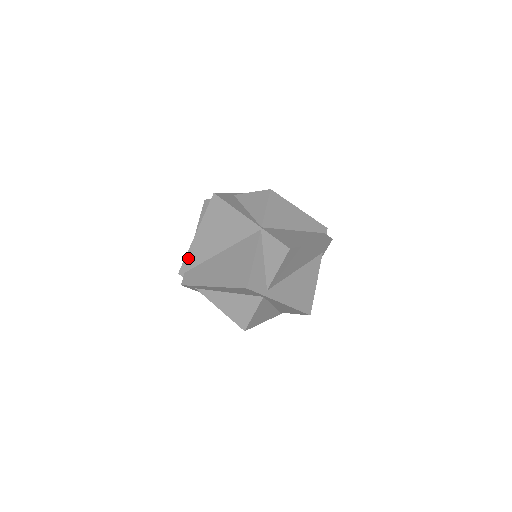
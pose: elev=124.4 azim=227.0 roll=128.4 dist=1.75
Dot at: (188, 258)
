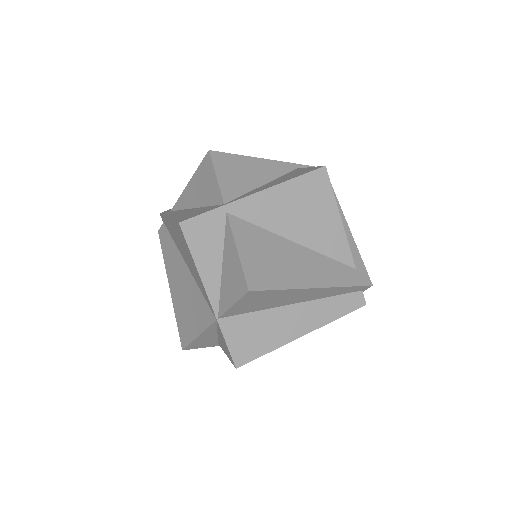
Dot at: (164, 220)
